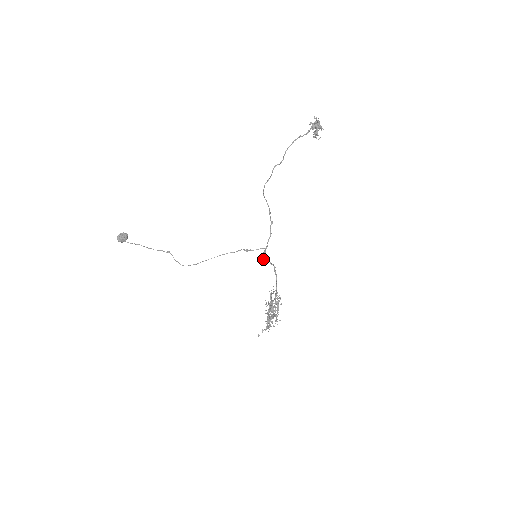
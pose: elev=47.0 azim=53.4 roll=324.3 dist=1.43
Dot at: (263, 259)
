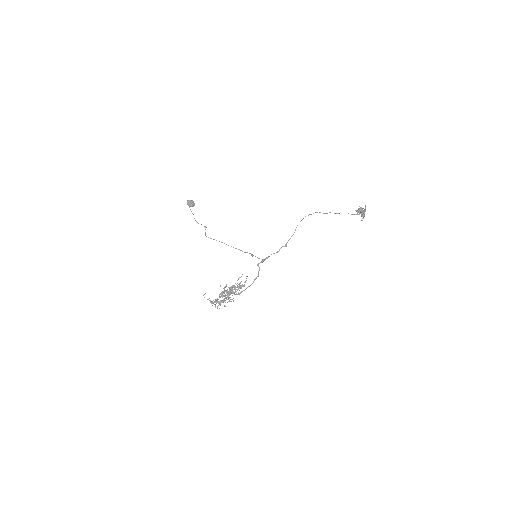
Dot at: (257, 264)
